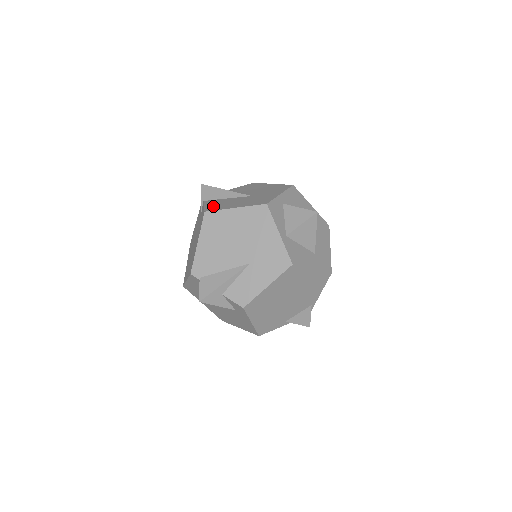
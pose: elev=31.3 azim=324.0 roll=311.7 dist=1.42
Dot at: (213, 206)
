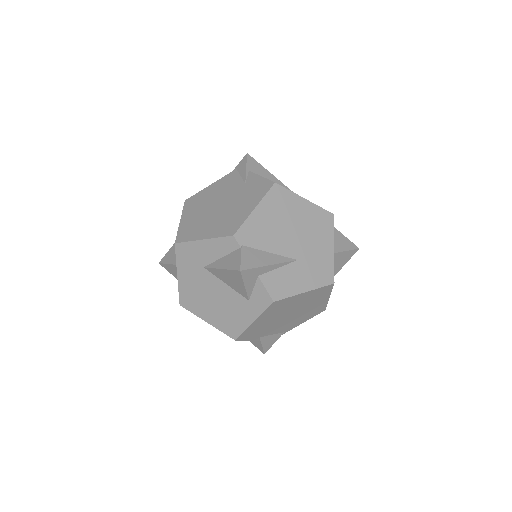
Dot at: occluded
